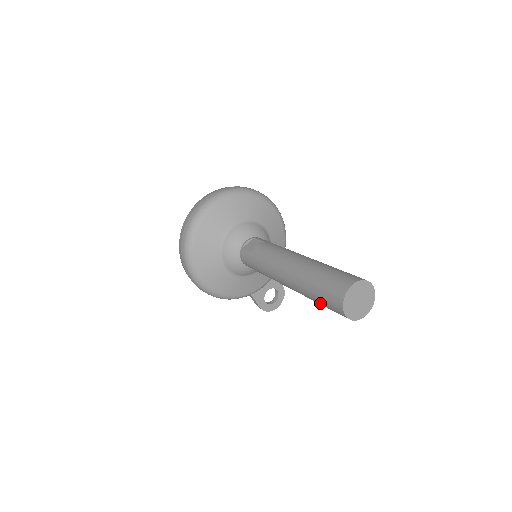
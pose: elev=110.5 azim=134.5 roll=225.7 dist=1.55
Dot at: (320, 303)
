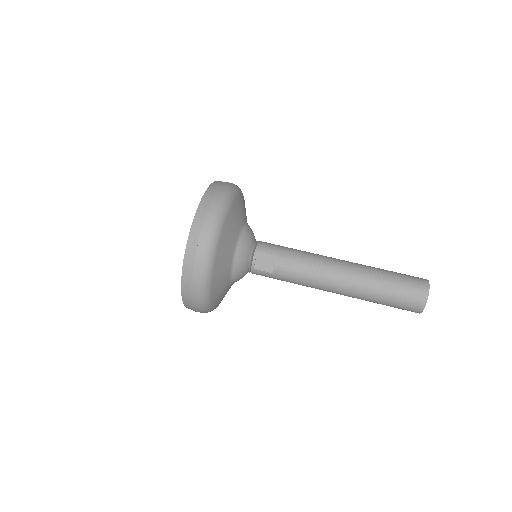
Dot at: occluded
